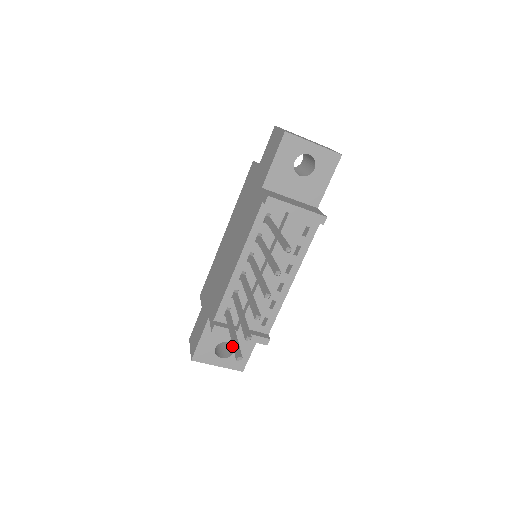
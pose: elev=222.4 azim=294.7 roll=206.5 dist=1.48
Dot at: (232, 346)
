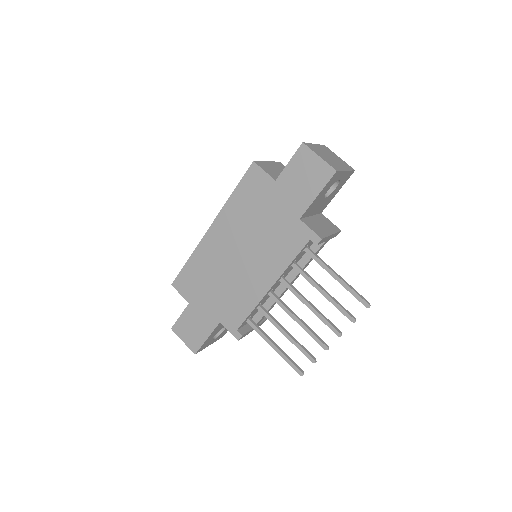
Dot at: occluded
